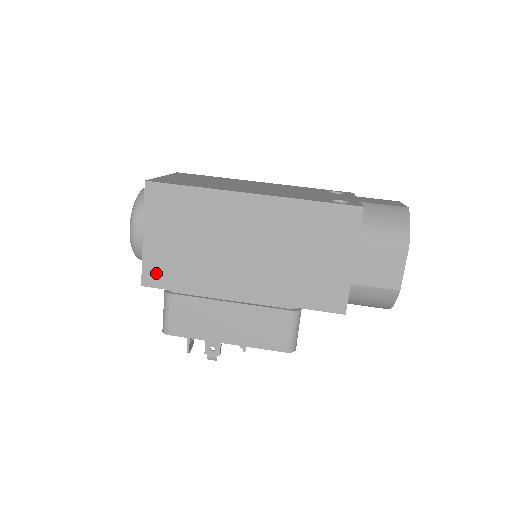
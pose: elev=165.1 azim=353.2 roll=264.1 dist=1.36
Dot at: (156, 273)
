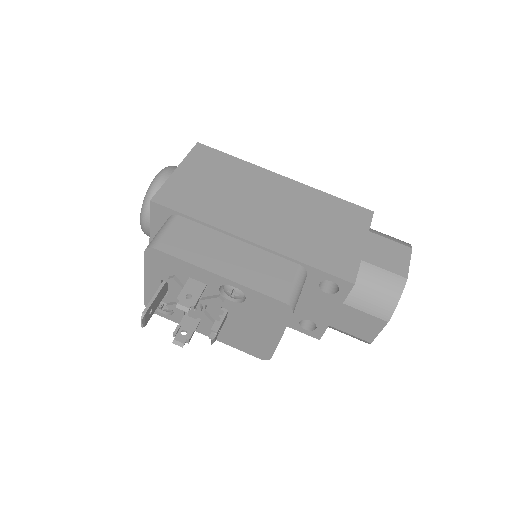
Dot at: (172, 196)
